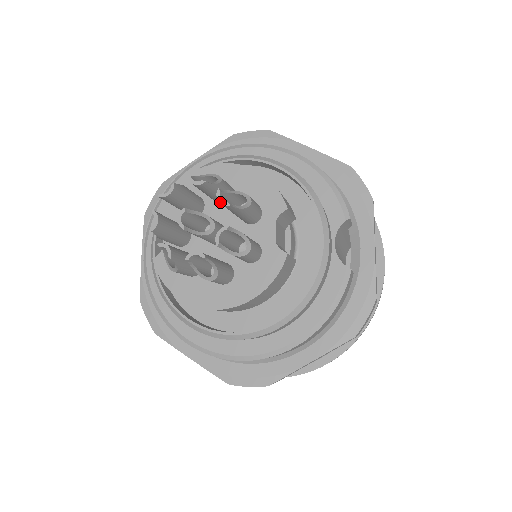
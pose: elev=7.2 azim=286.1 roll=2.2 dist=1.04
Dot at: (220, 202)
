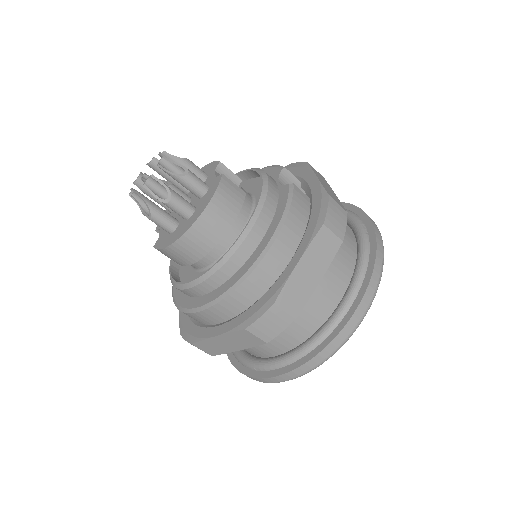
Dot at: (160, 155)
